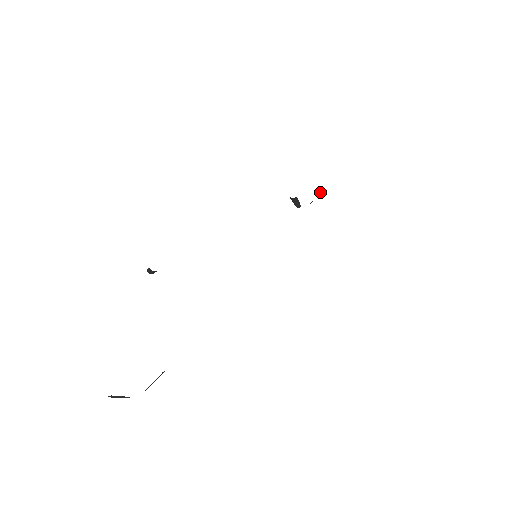
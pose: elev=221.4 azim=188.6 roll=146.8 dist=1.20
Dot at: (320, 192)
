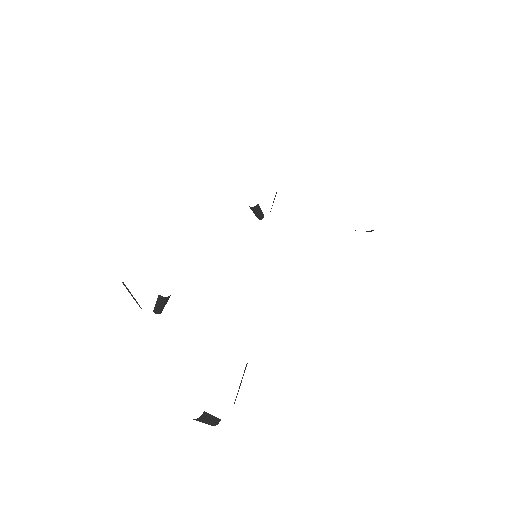
Dot at: occluded
